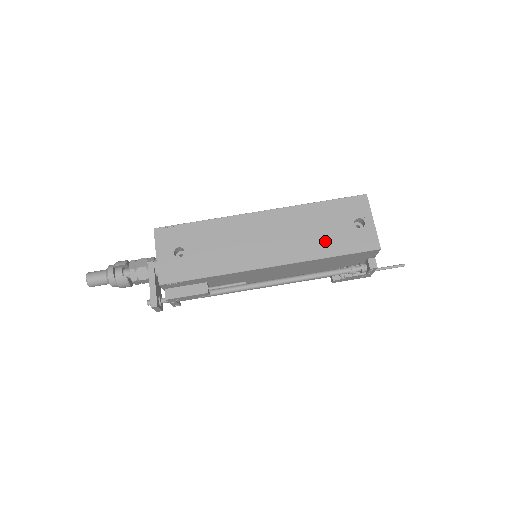
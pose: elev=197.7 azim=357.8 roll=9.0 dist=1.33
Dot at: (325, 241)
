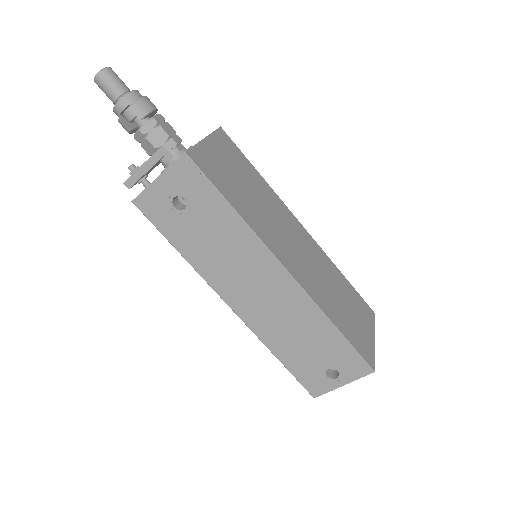
Dot at: (291, 348)
